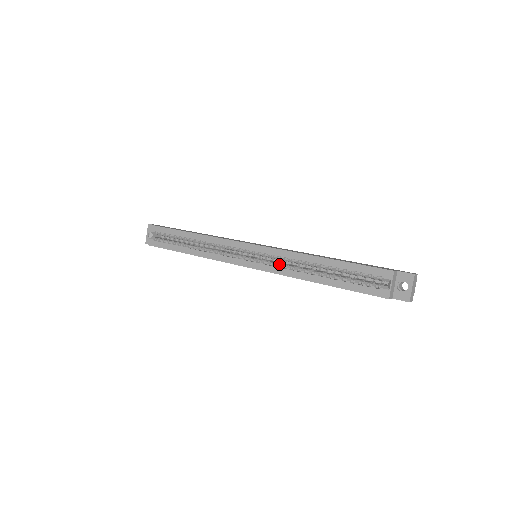
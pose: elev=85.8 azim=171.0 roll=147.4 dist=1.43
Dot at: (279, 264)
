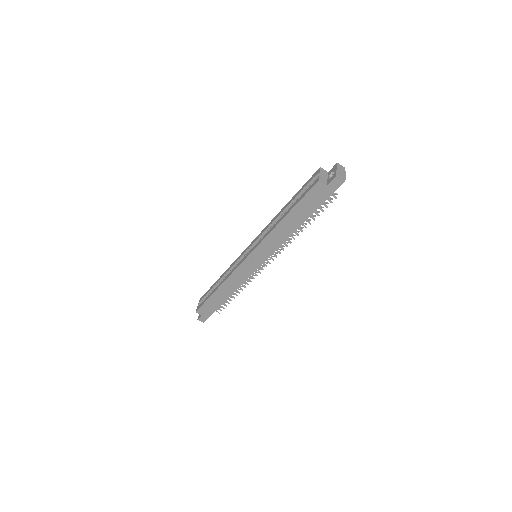
Dot at: occluded
